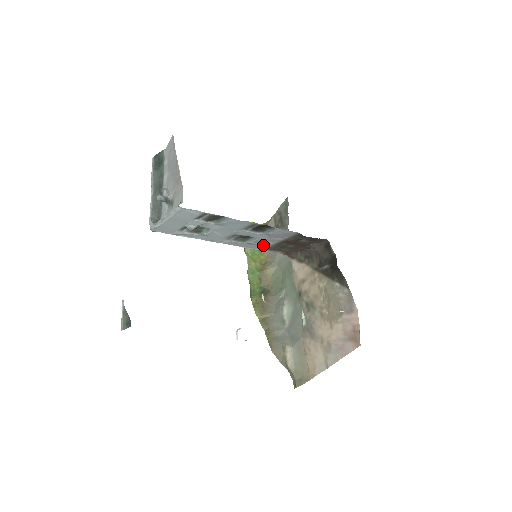
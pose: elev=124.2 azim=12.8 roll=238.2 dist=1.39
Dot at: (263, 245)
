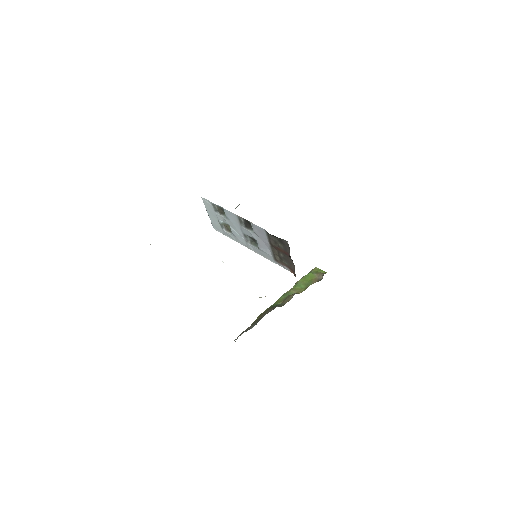
Dot at: (270, 254)
